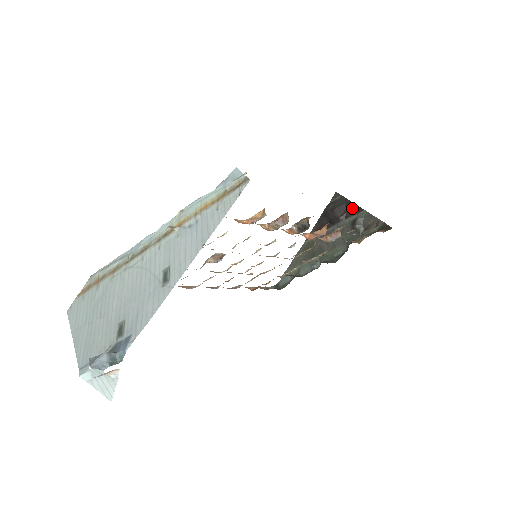
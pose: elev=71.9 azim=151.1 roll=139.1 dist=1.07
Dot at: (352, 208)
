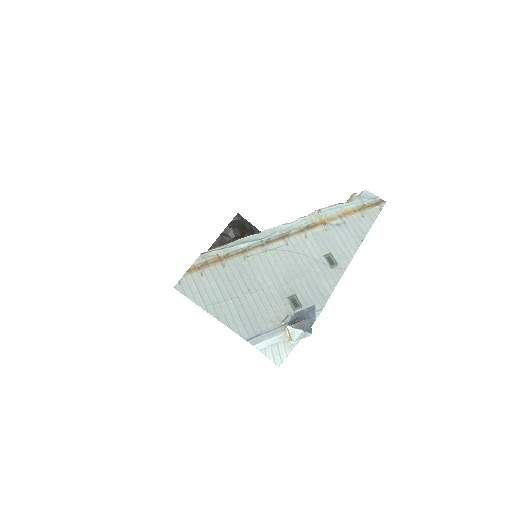
Dot at: (251, 229)
